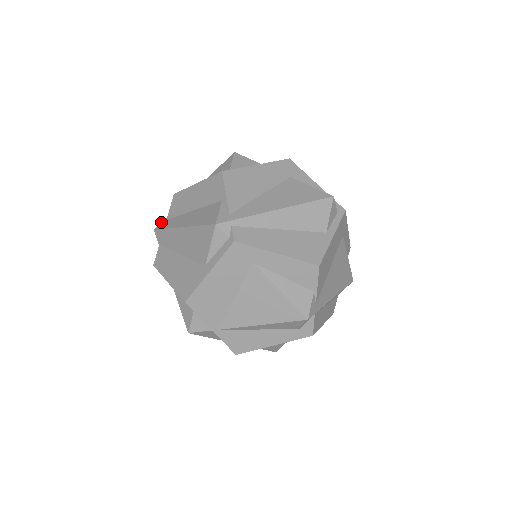
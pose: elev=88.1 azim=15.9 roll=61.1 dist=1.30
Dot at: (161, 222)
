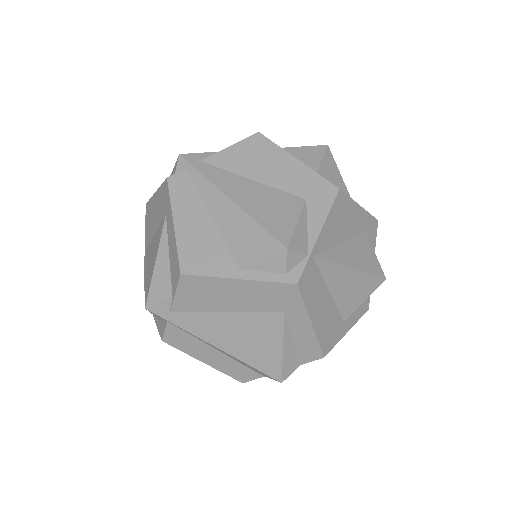
Dot at: occluded
